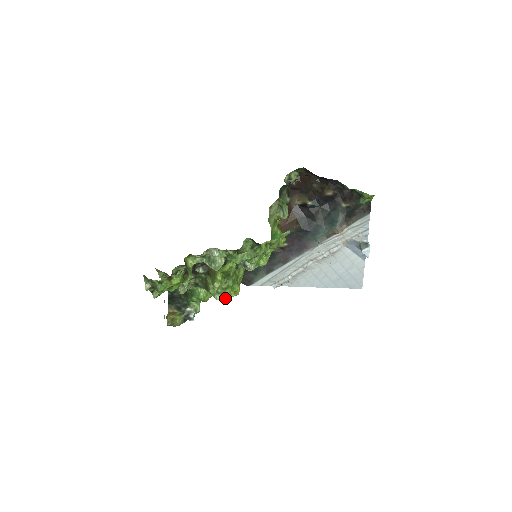
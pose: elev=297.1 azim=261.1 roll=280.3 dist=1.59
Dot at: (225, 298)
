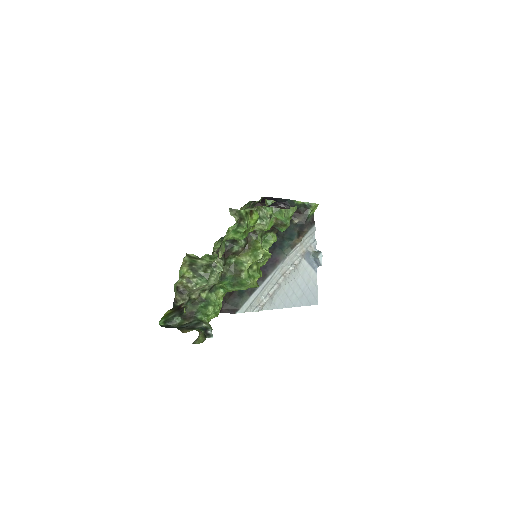
Dot at: (255, 284)
